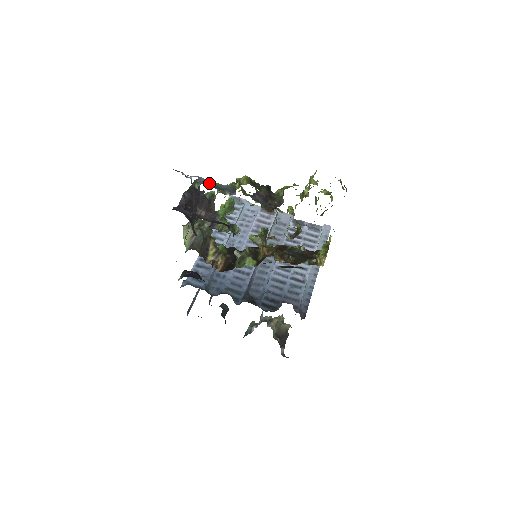
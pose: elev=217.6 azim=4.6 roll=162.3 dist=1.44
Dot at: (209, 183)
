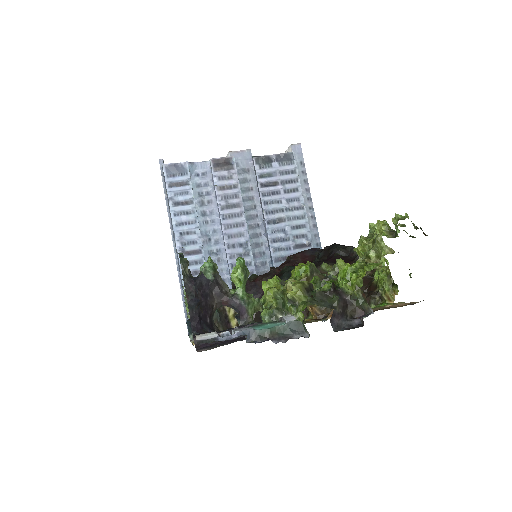
Dot at: (263, 335)
